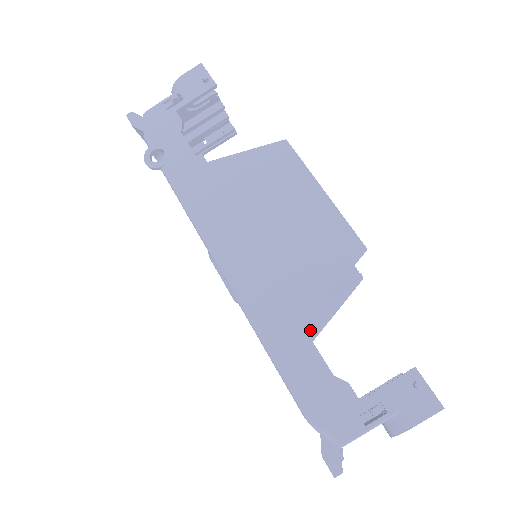
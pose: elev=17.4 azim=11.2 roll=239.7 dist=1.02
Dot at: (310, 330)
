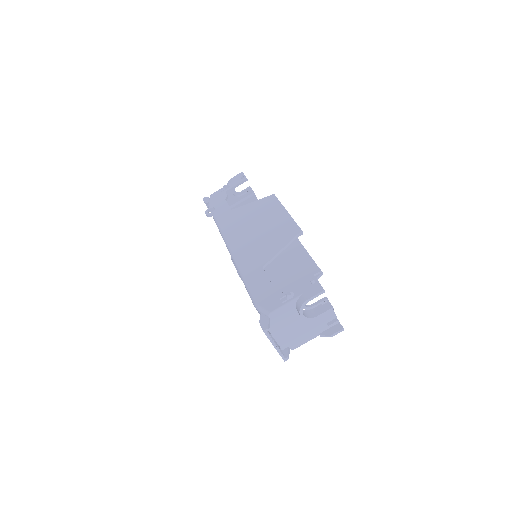
Dot at: occluded
